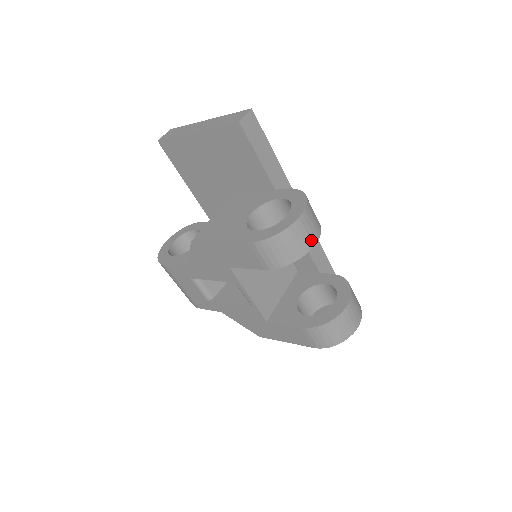
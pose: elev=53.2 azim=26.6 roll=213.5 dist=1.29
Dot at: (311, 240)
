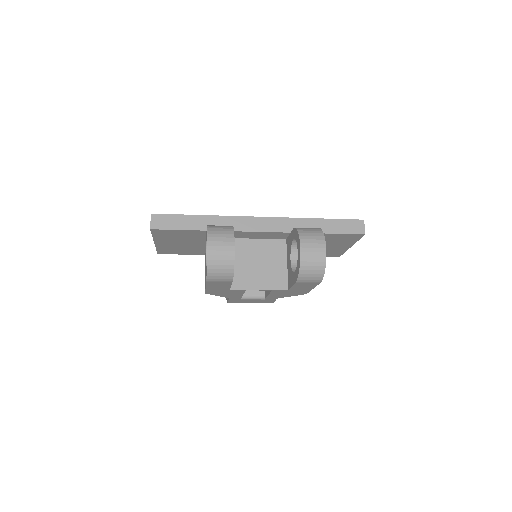
Dot at: (229, 250)
